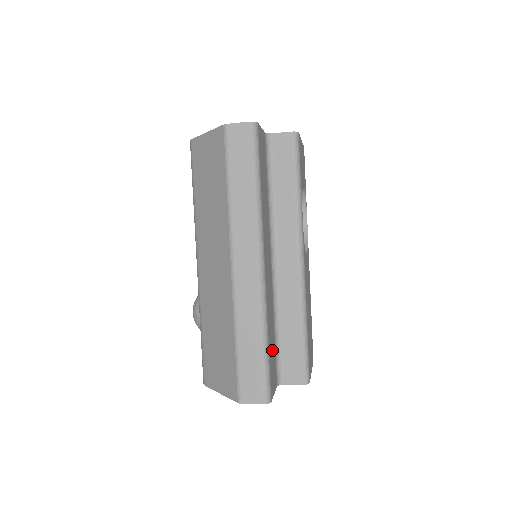
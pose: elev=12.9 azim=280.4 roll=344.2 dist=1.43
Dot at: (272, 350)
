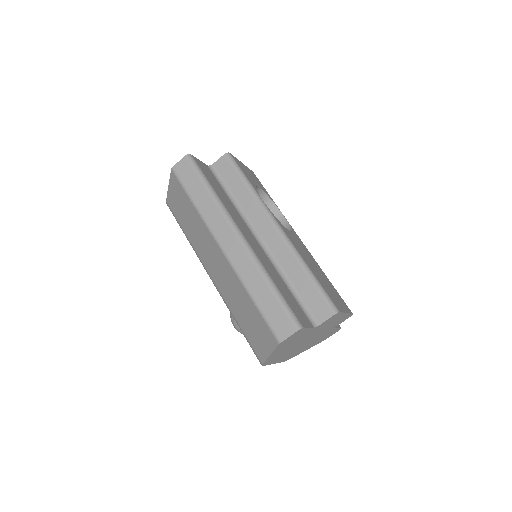
Dot at: (288, 296)
